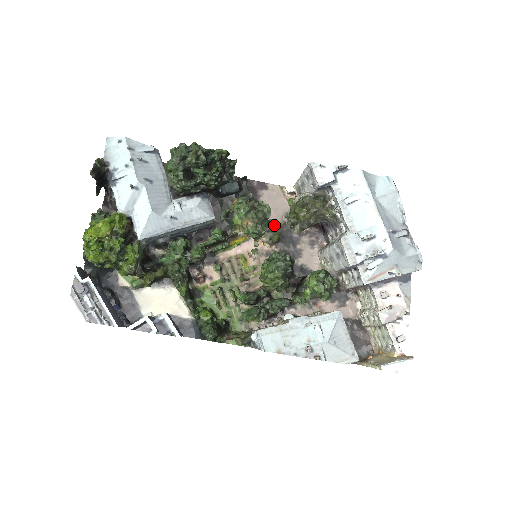
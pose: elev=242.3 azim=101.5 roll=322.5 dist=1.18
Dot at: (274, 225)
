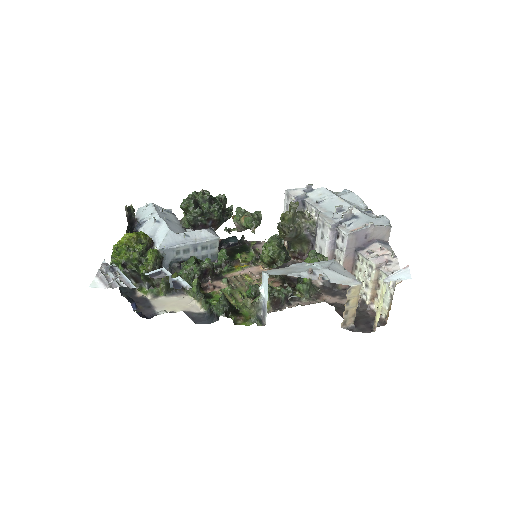
Dot at: occluded
